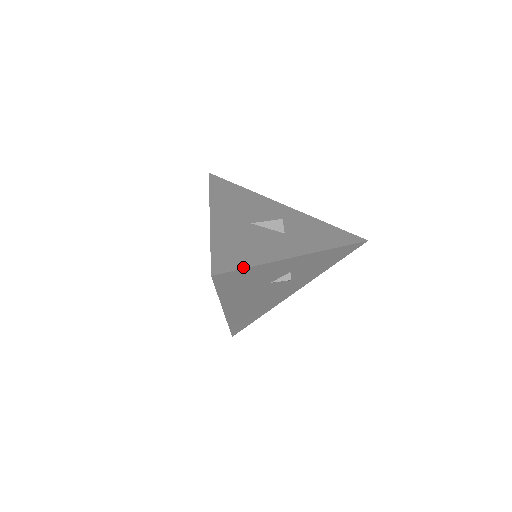
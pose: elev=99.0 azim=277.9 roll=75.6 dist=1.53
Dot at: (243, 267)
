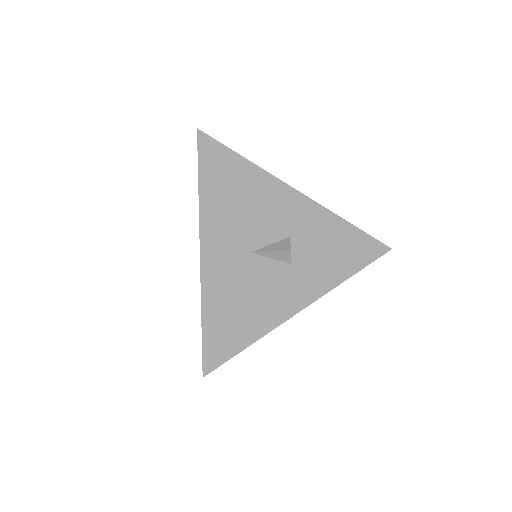
Dot at: (238, 351)
